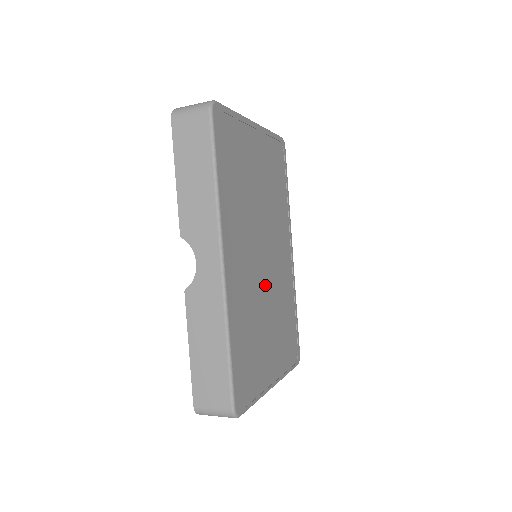
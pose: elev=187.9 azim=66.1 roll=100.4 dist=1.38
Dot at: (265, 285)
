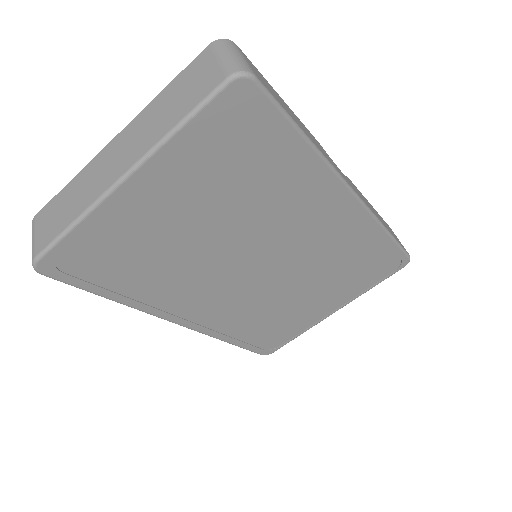
Dot at: (277, 278)
